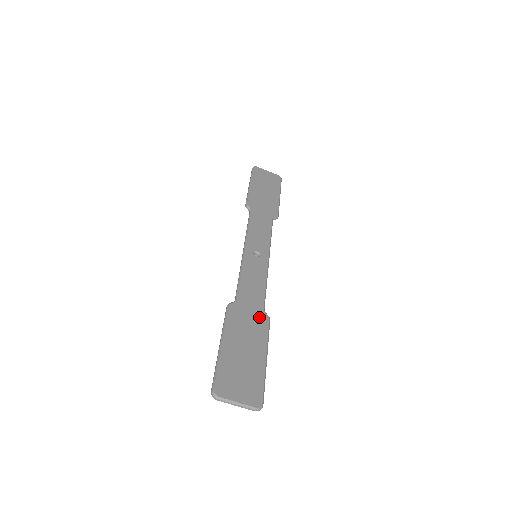
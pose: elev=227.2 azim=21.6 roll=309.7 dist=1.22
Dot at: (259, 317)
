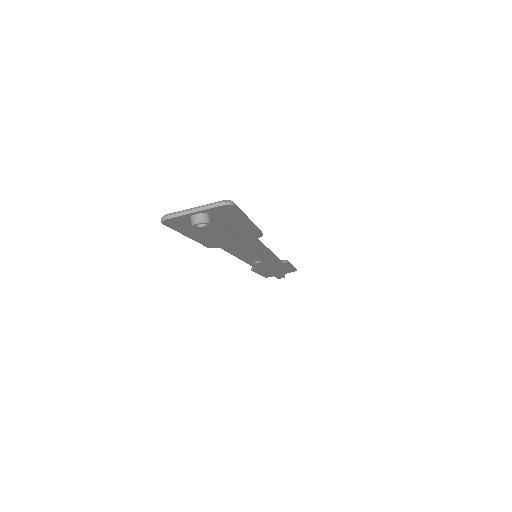
Dot at: occluded
